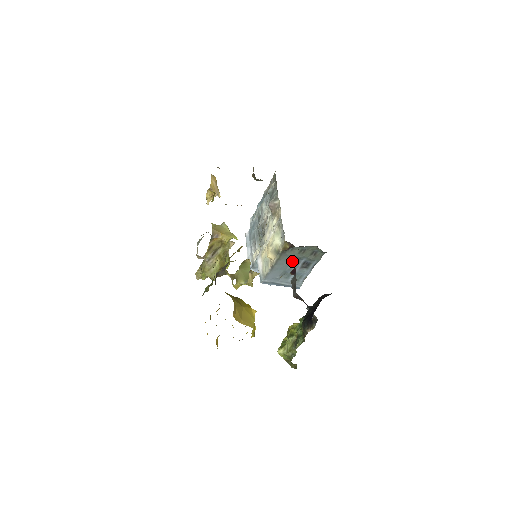
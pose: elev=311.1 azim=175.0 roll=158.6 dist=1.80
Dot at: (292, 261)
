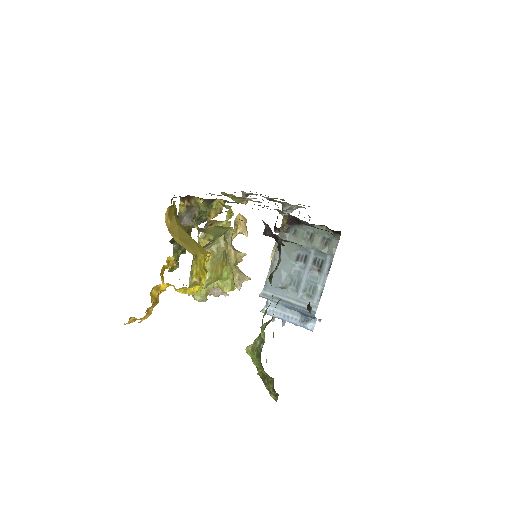
Dot at: (297, 256)
